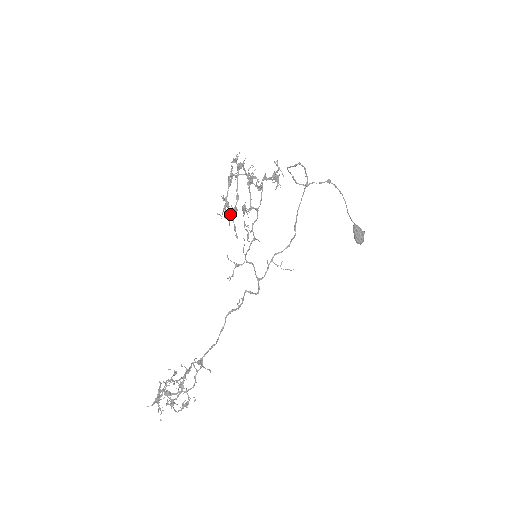
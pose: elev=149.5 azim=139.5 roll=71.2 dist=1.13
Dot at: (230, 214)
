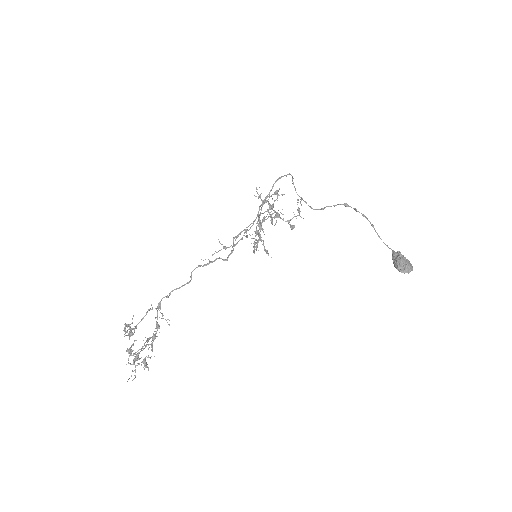
Dot at: (258, 241)
